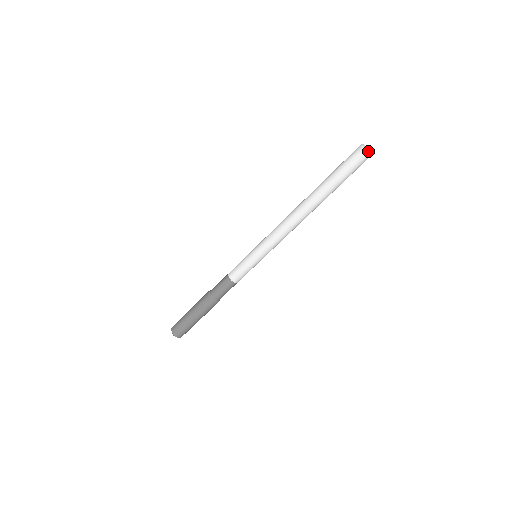
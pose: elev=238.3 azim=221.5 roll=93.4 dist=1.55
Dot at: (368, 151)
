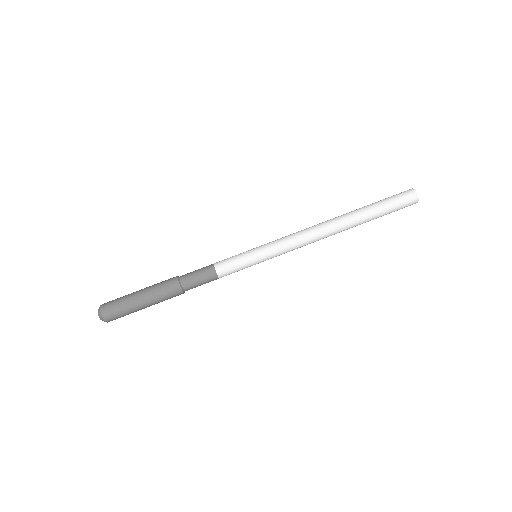
Dot at: (415, 190)
